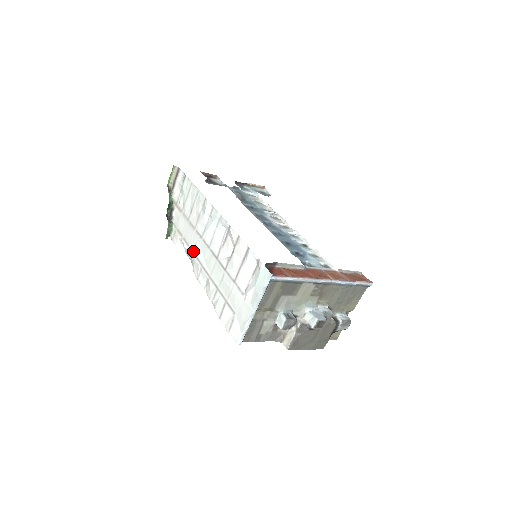
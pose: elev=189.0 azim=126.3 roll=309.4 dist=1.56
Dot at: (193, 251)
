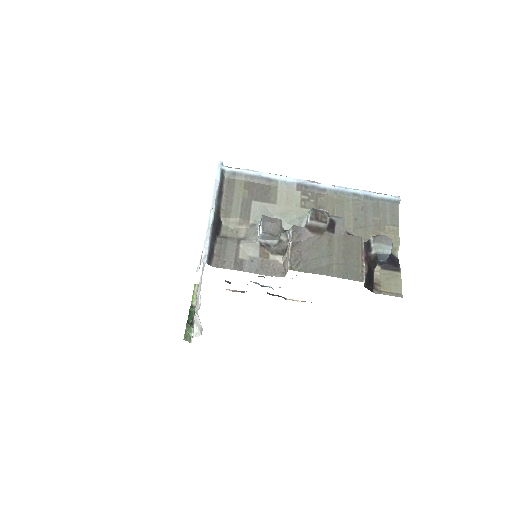
Dot at: occluded
